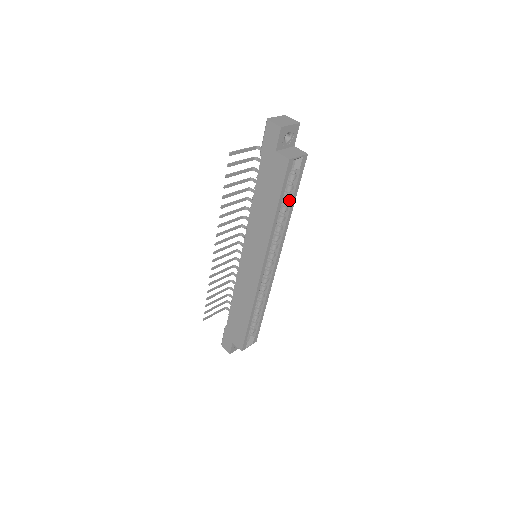
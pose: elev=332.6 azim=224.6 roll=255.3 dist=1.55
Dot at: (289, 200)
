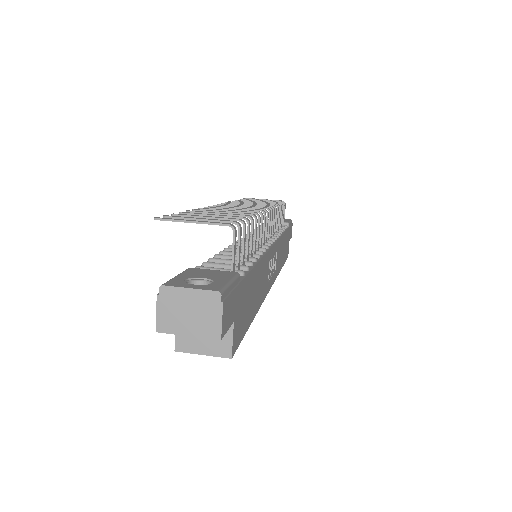
Dot at: occluded
